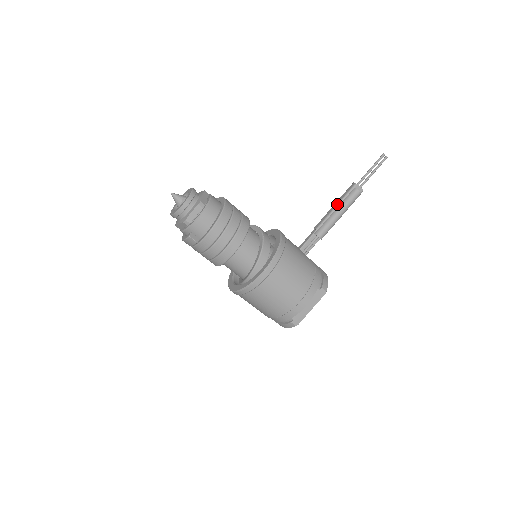
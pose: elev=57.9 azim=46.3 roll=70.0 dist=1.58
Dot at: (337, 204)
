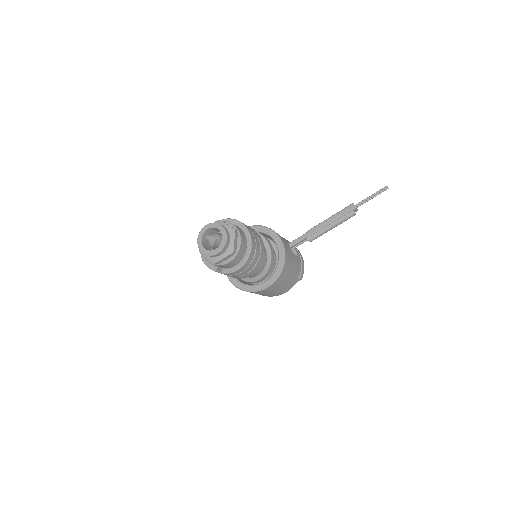
Dot at: (334, 220)
